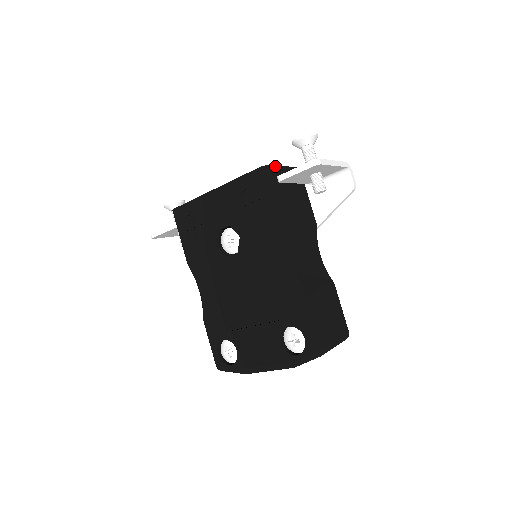
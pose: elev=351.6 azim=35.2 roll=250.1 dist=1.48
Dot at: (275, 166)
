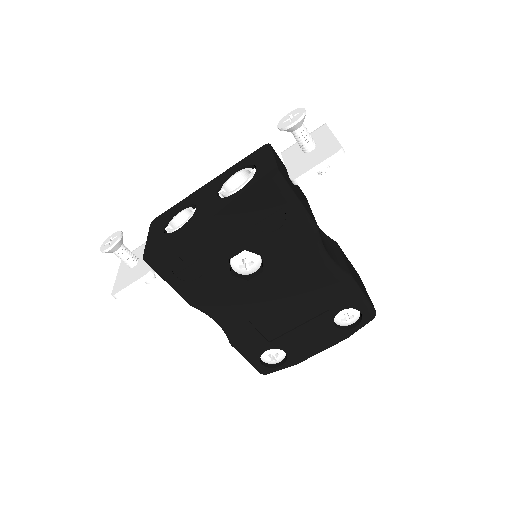
Dot at: (277, 165)
